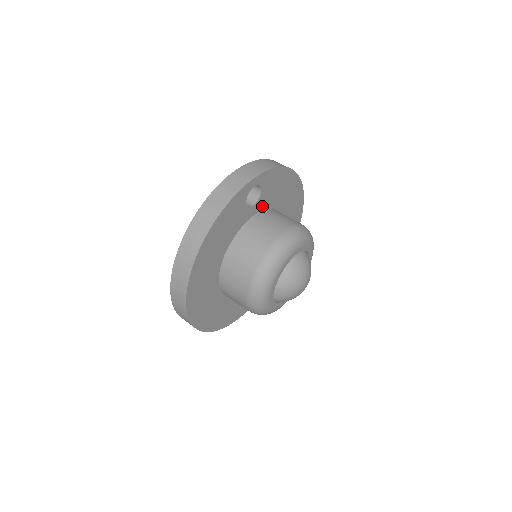
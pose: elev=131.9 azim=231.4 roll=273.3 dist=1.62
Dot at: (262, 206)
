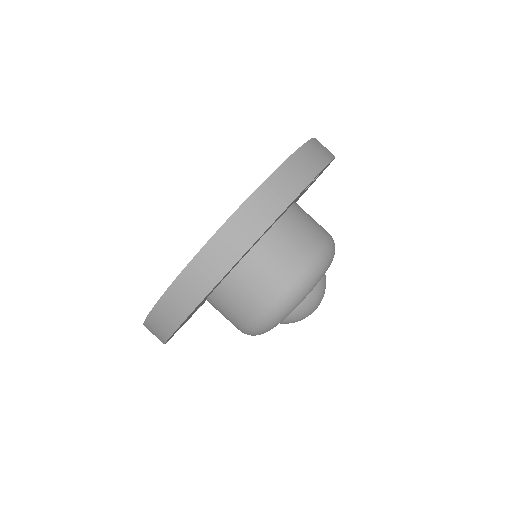
Dot at: occluded
